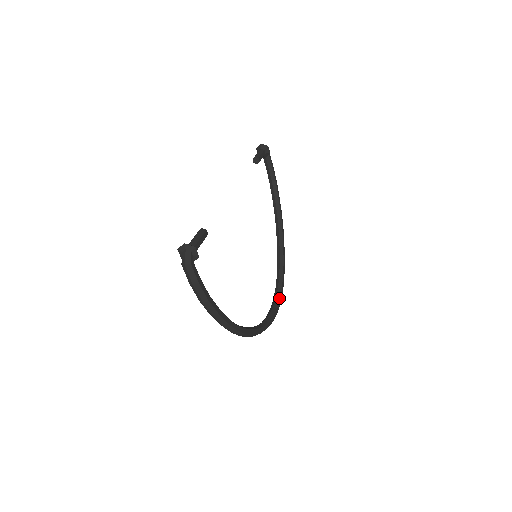
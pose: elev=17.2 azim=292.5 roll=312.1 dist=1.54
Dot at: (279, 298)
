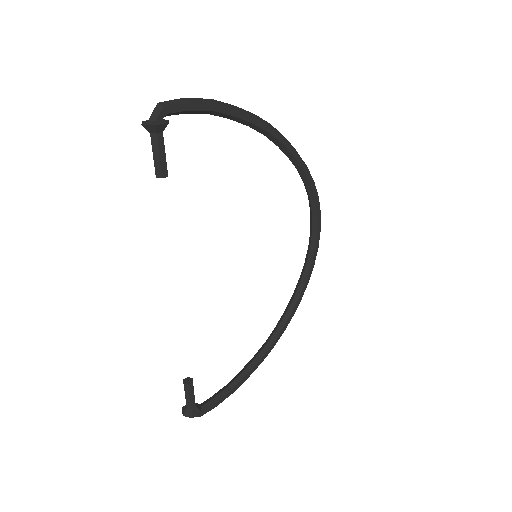
Dot at: (316, 215)
